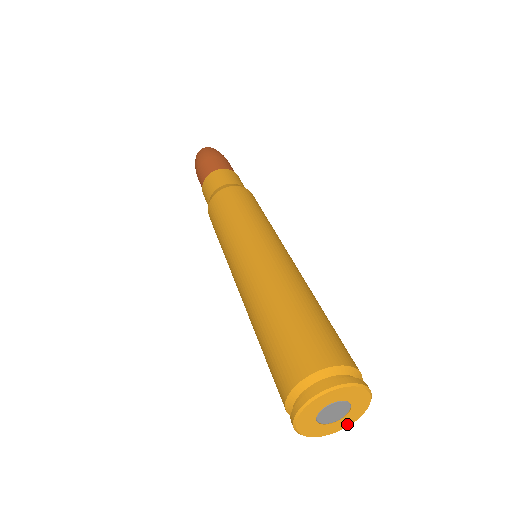
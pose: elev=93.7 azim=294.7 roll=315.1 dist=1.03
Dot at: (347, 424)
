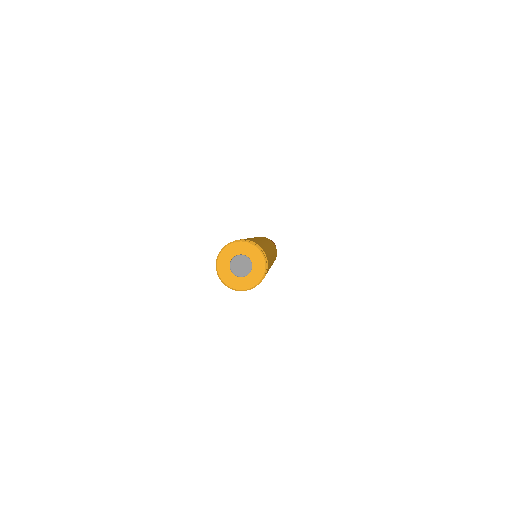
Dot at: (239, 287)
